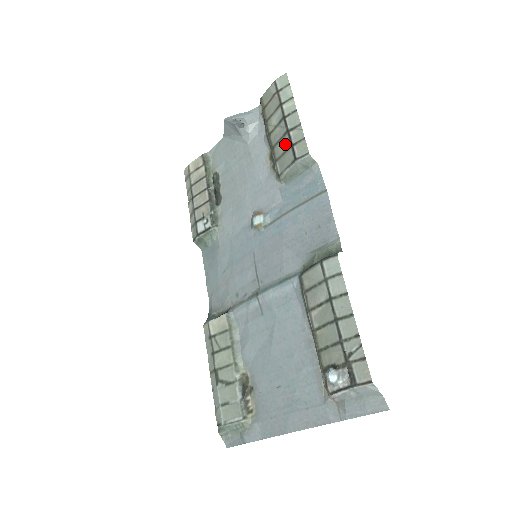
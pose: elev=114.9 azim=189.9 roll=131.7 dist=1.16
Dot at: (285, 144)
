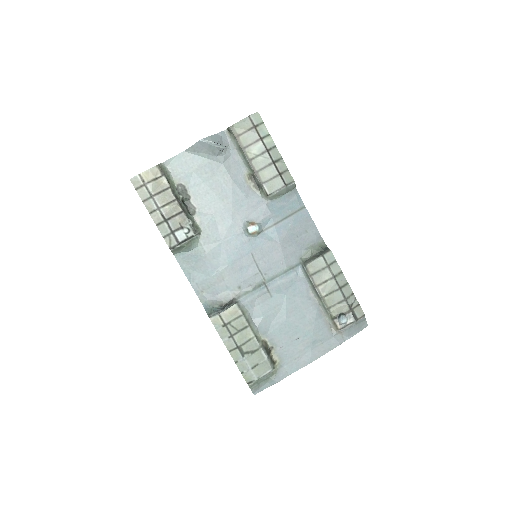
Dot at: (272, 172)
